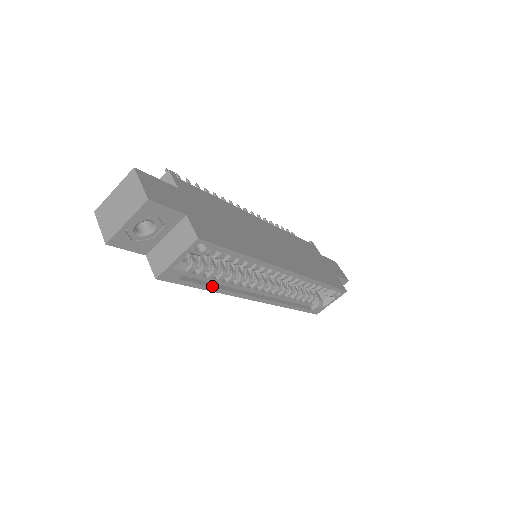
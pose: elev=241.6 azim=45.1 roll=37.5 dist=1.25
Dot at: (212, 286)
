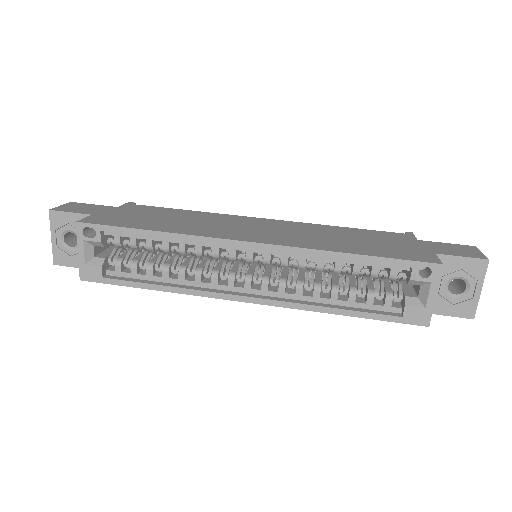
Dot at: (155, 284)
